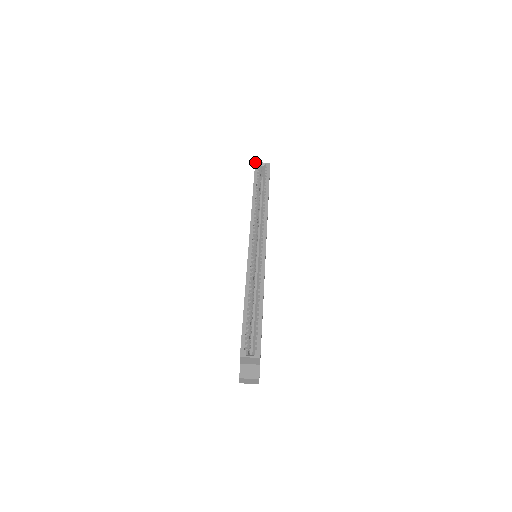
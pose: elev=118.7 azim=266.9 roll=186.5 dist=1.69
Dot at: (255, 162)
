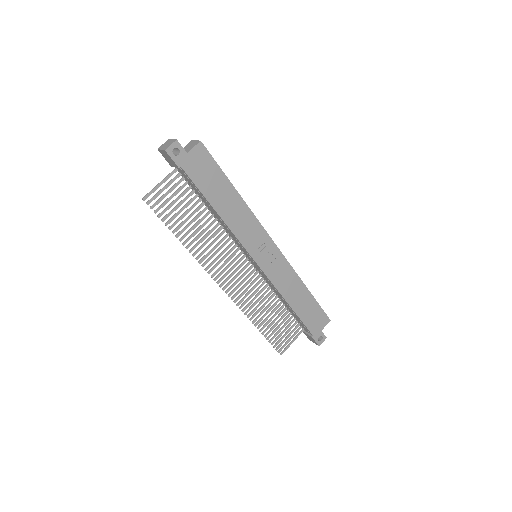
Dot at: occluded
